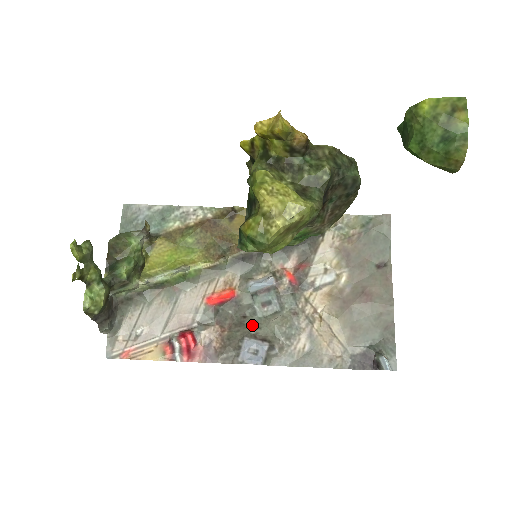
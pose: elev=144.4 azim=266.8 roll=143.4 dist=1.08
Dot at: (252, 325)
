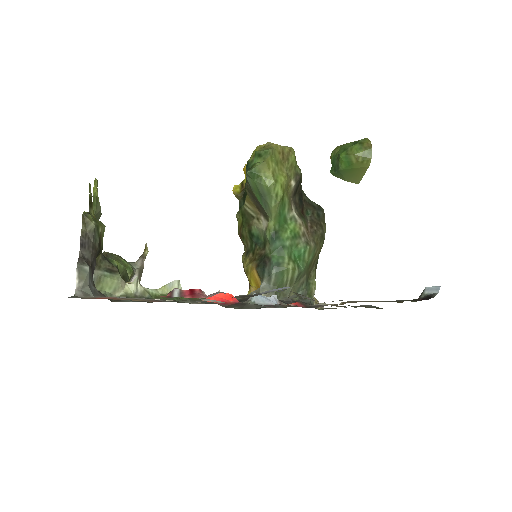
Dot at: occluded
